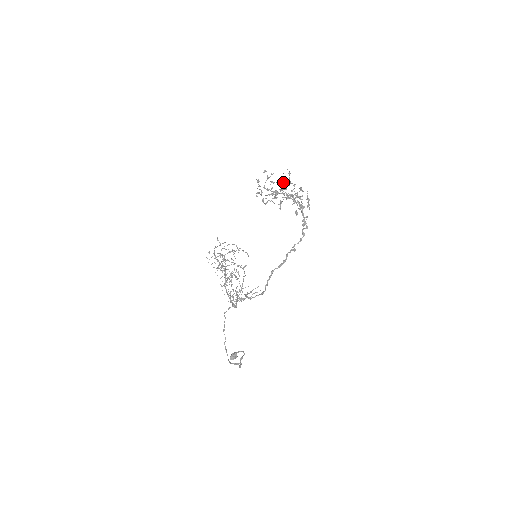
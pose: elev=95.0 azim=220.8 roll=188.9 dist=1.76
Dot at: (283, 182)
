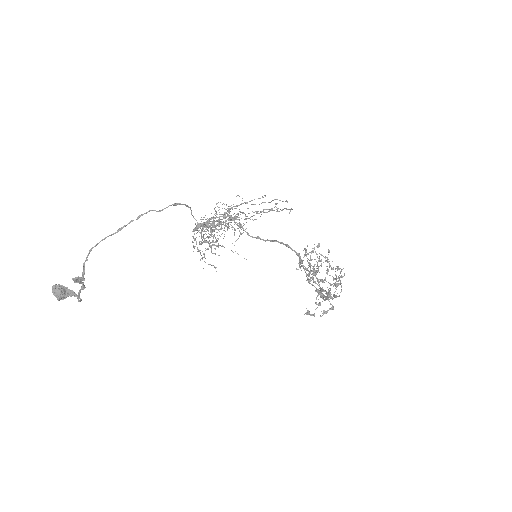
Dot at: (338, 266)
